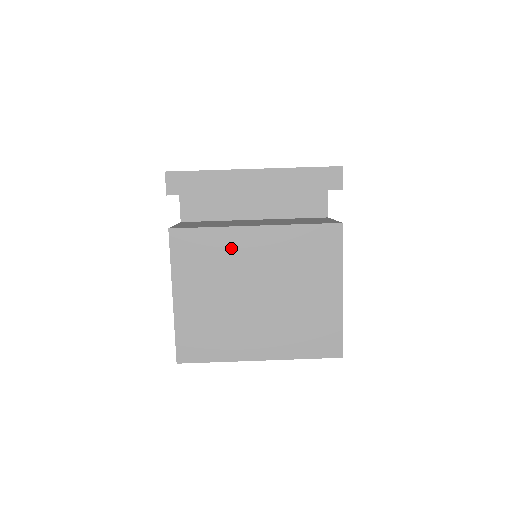
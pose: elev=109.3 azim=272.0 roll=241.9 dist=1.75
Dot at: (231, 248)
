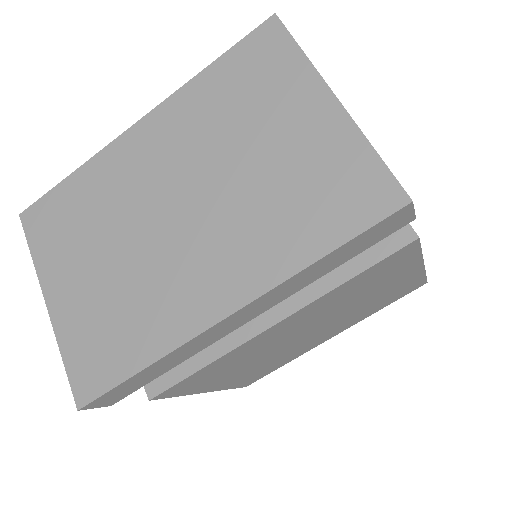
Dot at: (250, 350)
